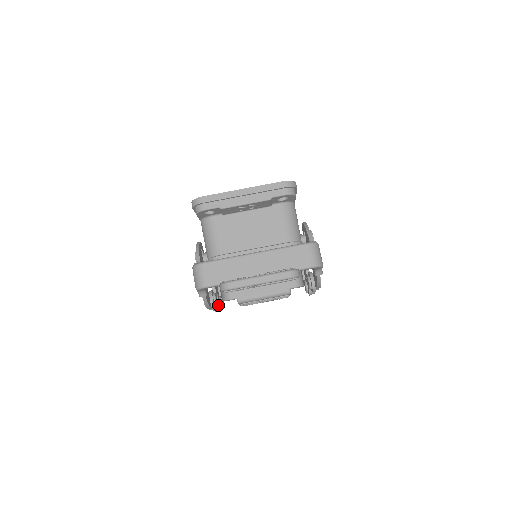
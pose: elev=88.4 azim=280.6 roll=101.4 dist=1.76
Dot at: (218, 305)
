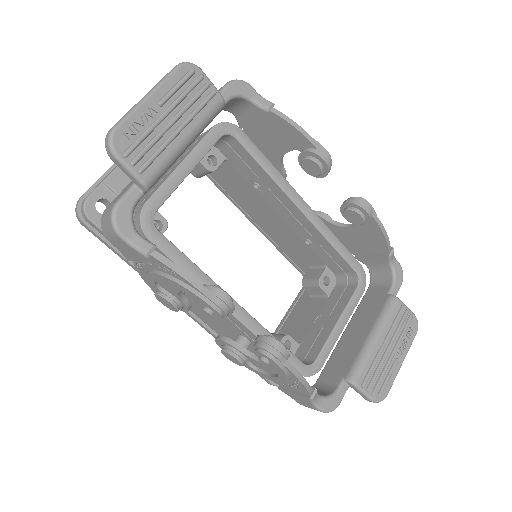
Dot at: (263, 337)
